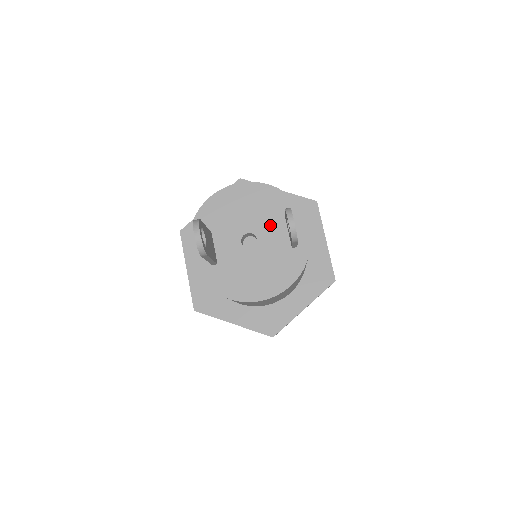
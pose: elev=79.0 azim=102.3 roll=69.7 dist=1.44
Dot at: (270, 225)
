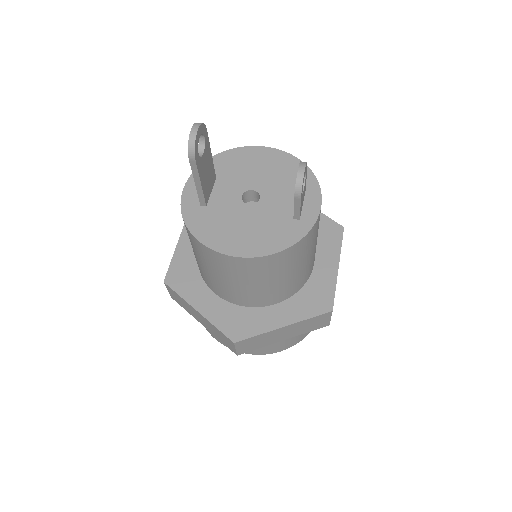
Dot at: (280, 191)
